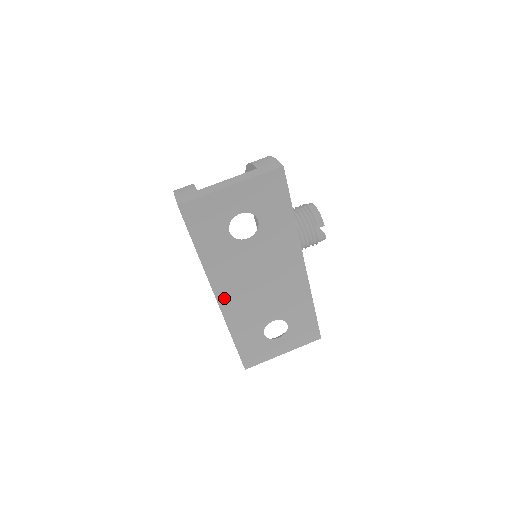
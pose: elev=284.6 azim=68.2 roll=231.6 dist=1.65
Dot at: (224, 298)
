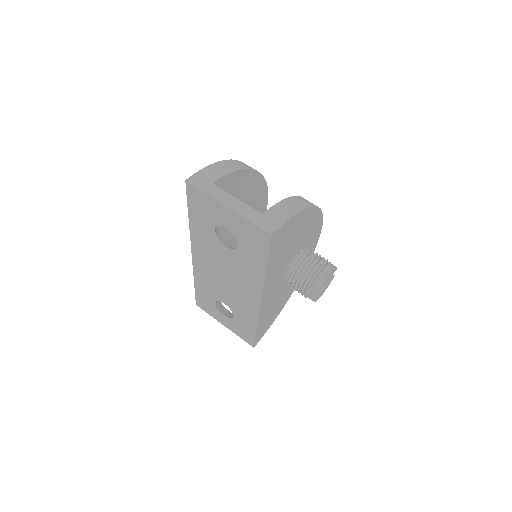
Dot at: (197, 258)
